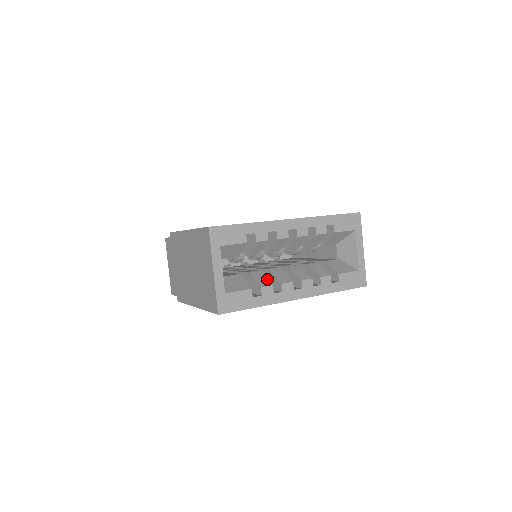
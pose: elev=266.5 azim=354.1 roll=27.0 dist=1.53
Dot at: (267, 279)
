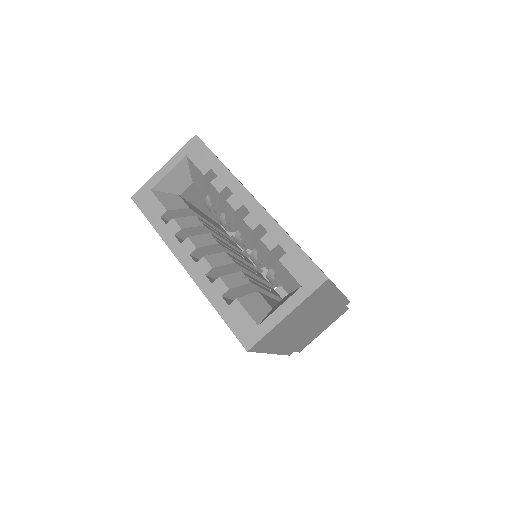
Dot at: (190, 226)
